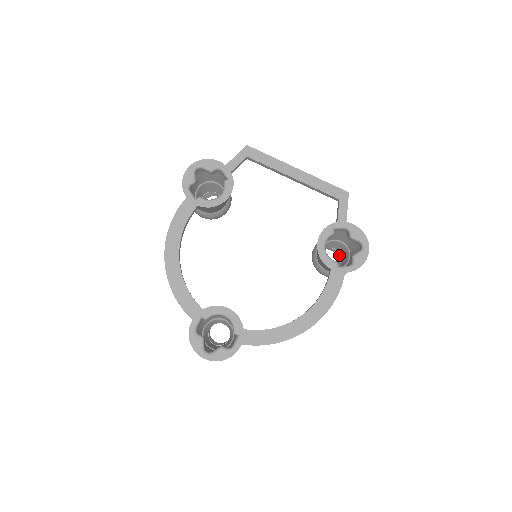
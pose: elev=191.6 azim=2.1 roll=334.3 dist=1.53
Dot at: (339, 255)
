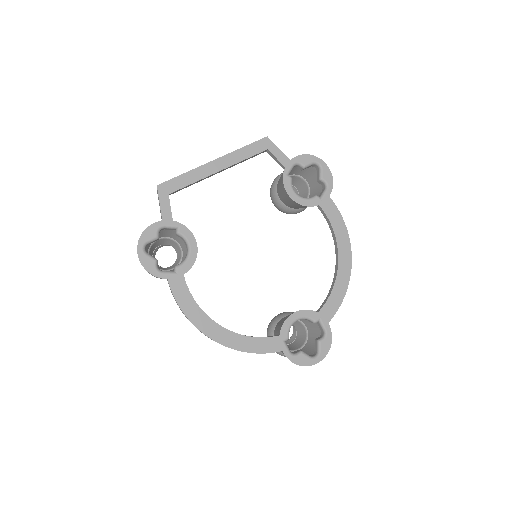
Dot at: occluded
